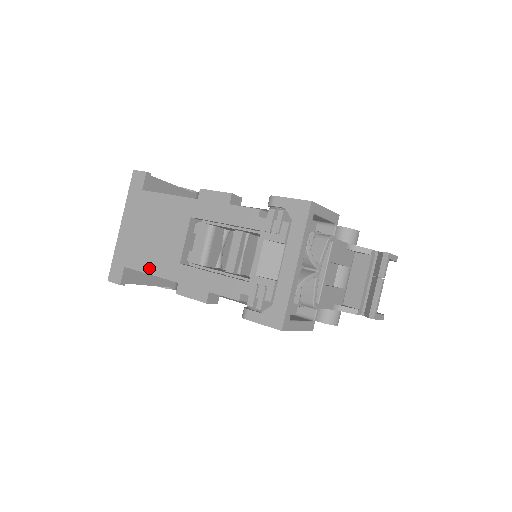
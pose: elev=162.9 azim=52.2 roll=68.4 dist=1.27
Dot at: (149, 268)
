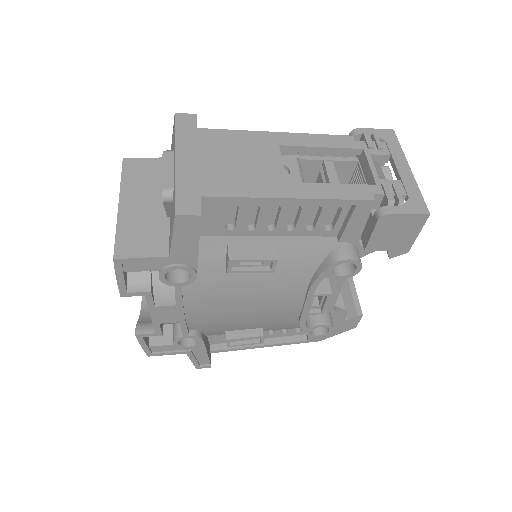
Dot at: (244, 192)
